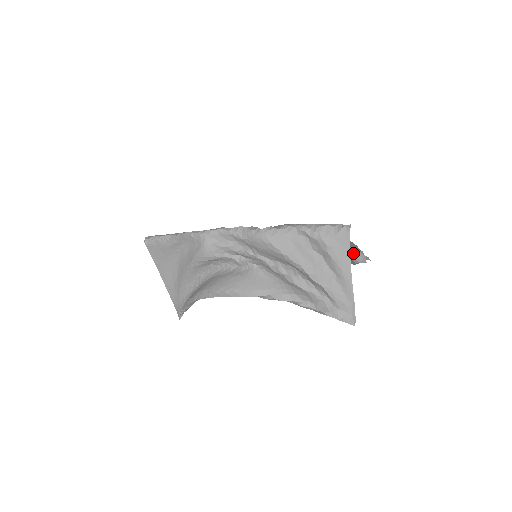
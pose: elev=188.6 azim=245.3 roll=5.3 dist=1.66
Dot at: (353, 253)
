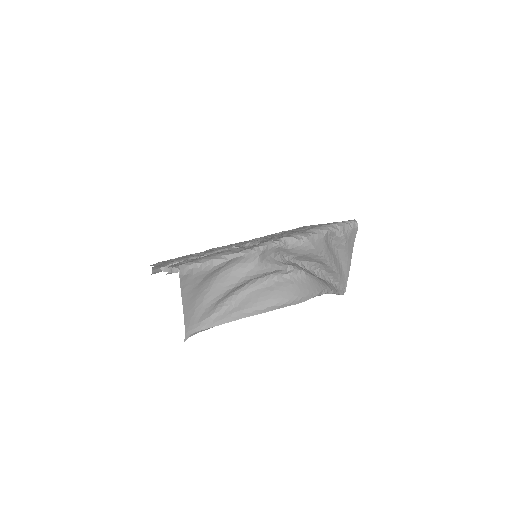
Dot at: occluded
